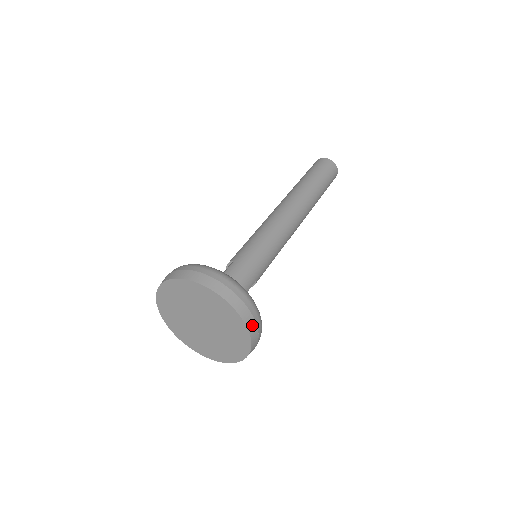
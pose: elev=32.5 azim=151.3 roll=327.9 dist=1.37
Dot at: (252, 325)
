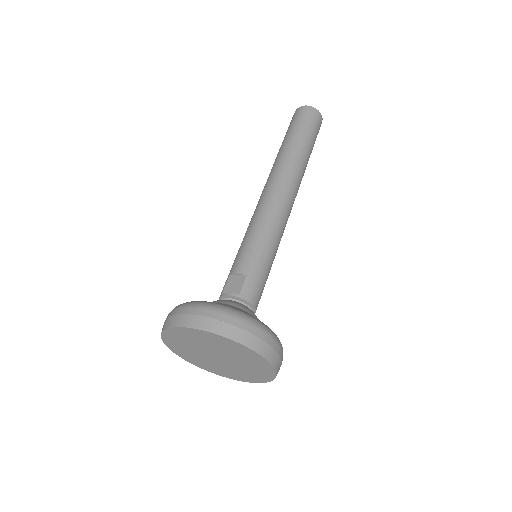
Dot at: occluded
